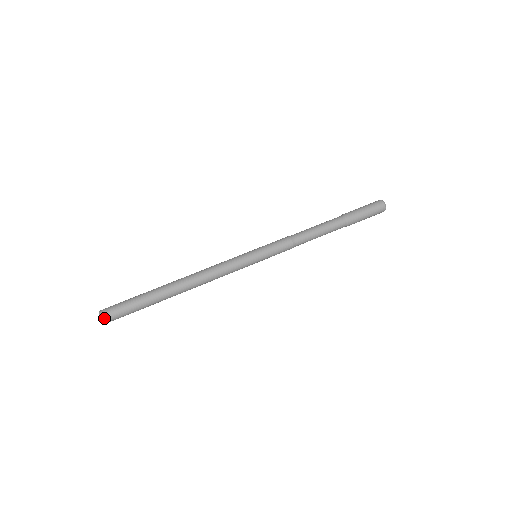
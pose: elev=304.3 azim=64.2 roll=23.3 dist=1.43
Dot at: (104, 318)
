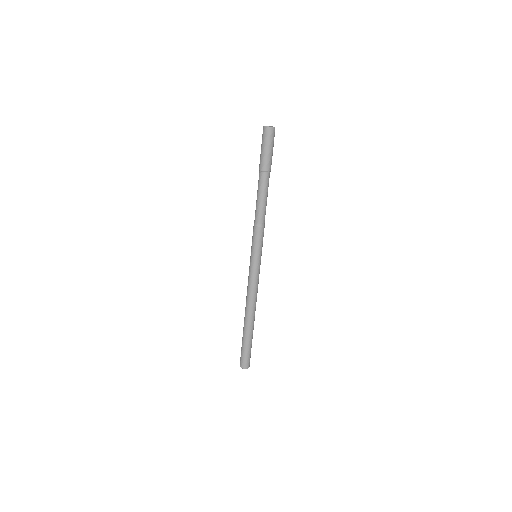
Dot at: occluded
